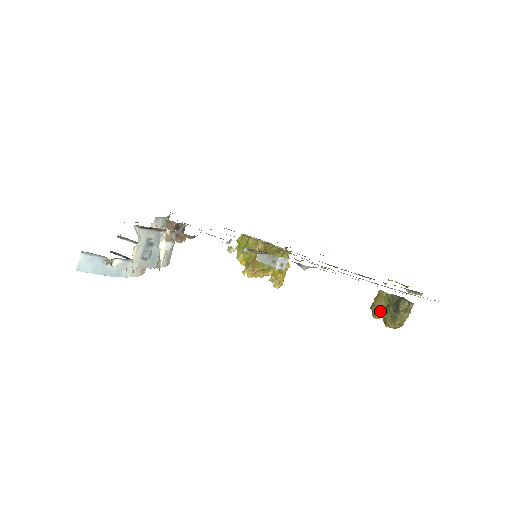
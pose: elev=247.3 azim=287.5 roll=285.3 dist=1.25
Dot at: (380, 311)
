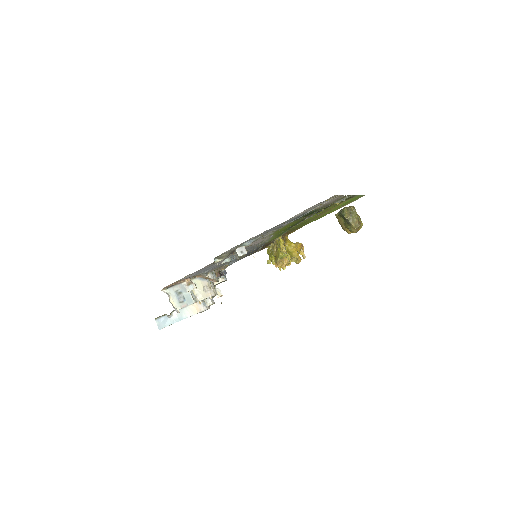
Dot at: (345, 227)
